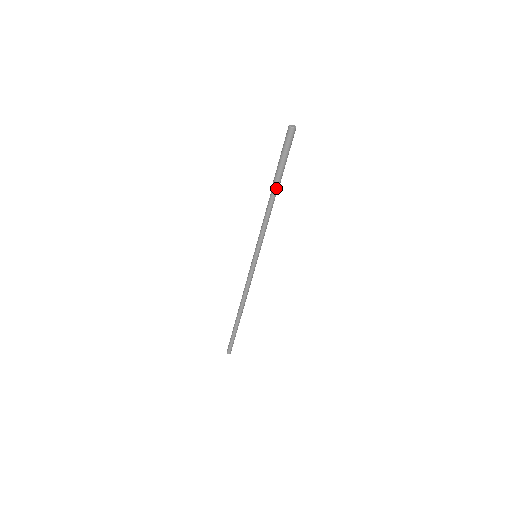
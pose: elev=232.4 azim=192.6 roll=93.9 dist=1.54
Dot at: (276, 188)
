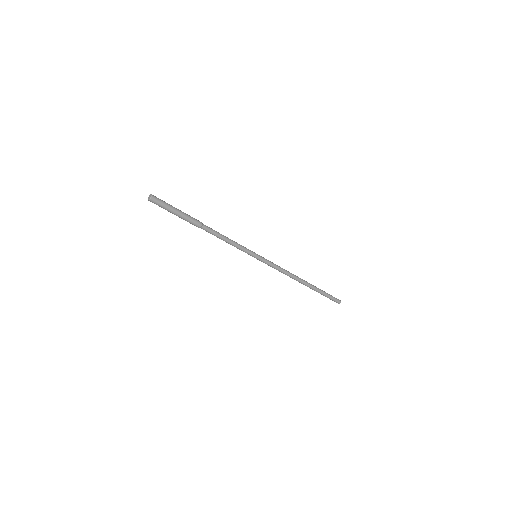
Dot at: (198, 226)
